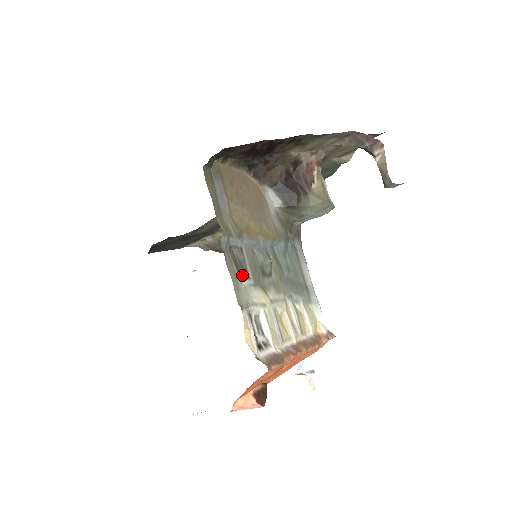
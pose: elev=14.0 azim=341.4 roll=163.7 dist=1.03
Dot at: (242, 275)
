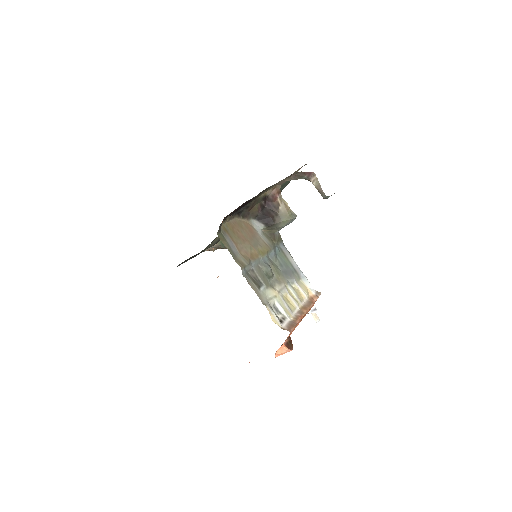
Dot at: (259, 286)
